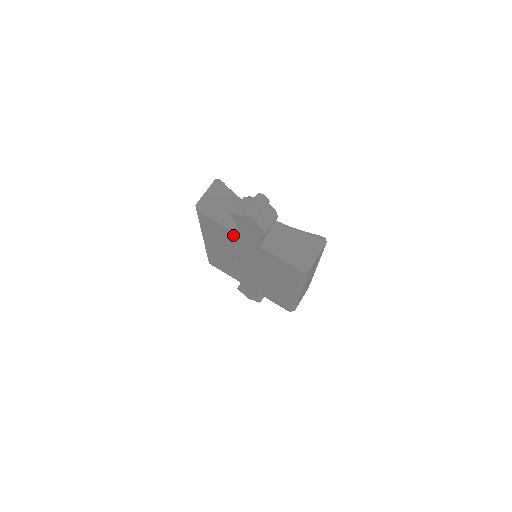
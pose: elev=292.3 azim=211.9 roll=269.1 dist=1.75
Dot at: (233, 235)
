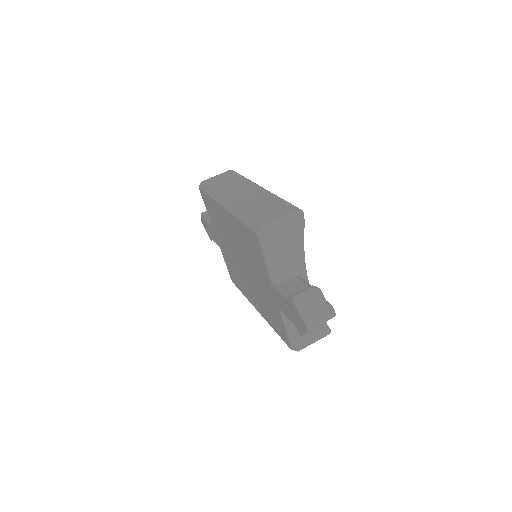
Dot at: (266, 275)
